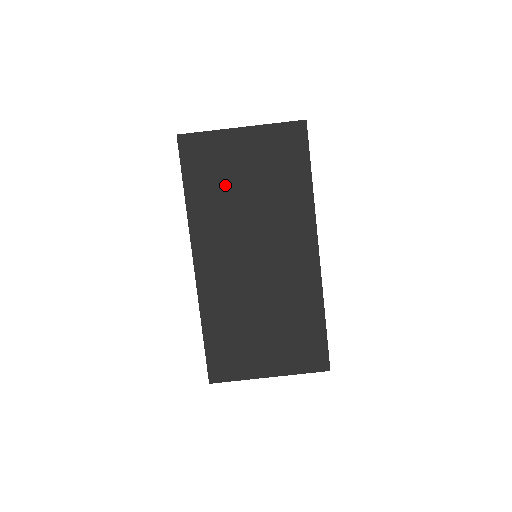
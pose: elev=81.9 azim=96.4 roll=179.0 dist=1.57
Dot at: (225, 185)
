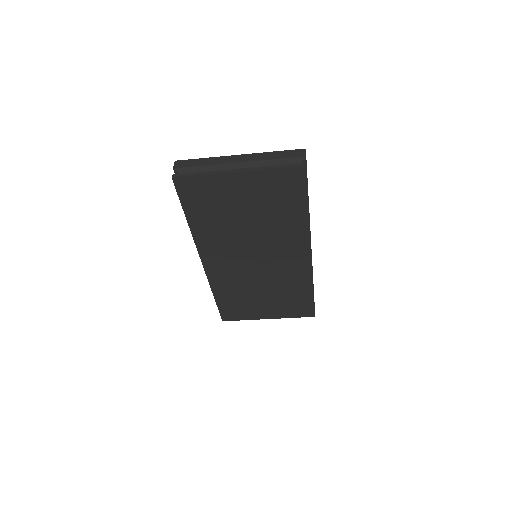
Dot at: (225, 215)
